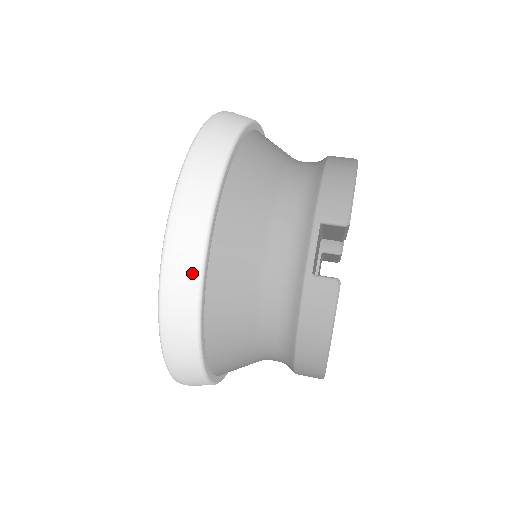
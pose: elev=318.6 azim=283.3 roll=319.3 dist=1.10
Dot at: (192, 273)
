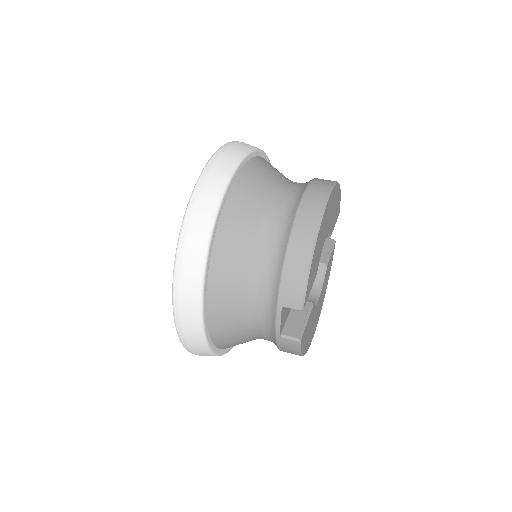
Dot at: (199, 342)
